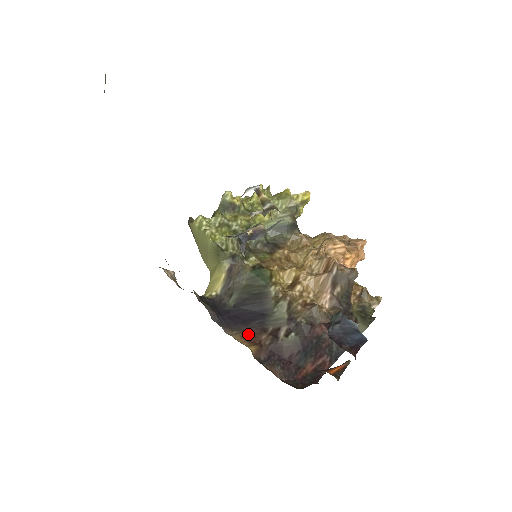
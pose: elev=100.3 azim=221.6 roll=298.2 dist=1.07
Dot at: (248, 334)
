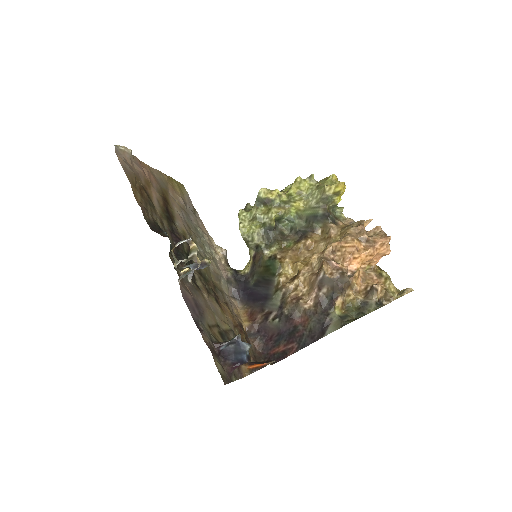
Dot at: (251, 311)
